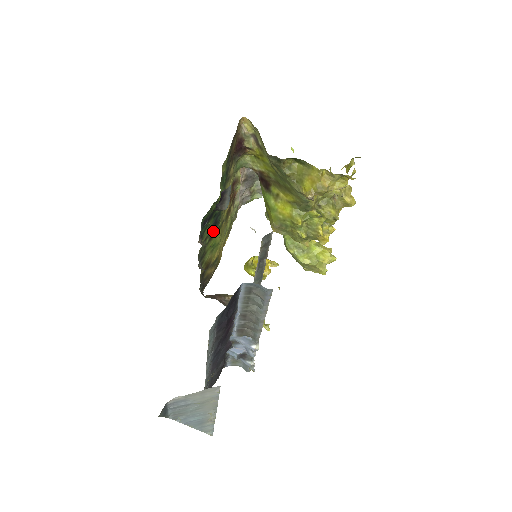
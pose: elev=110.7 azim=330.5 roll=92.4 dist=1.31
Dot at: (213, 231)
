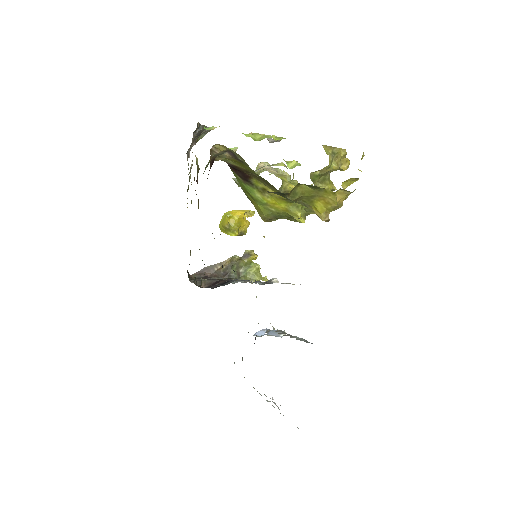
Dot at: (199, 249)
